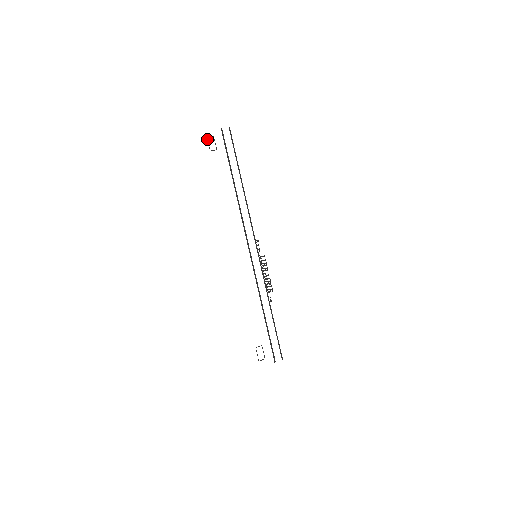
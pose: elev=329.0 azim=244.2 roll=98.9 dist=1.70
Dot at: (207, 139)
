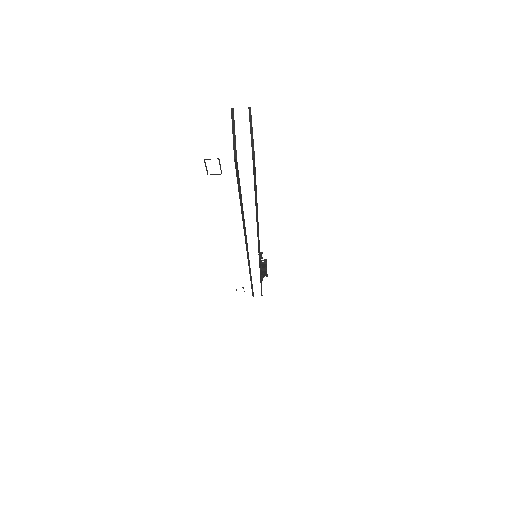
Dot at: (204, 162)
